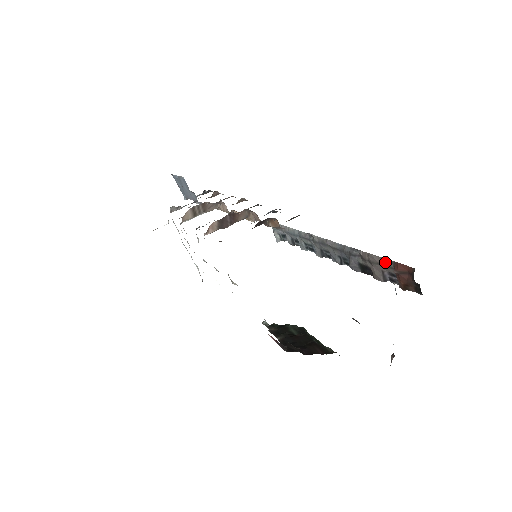
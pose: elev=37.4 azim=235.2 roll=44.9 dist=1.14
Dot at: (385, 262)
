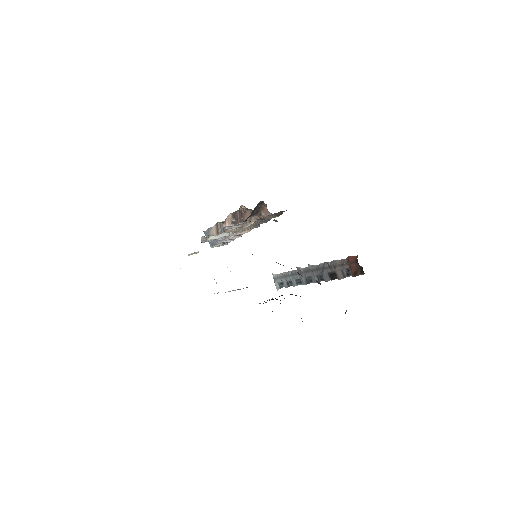
Dot at: (343, 262)
